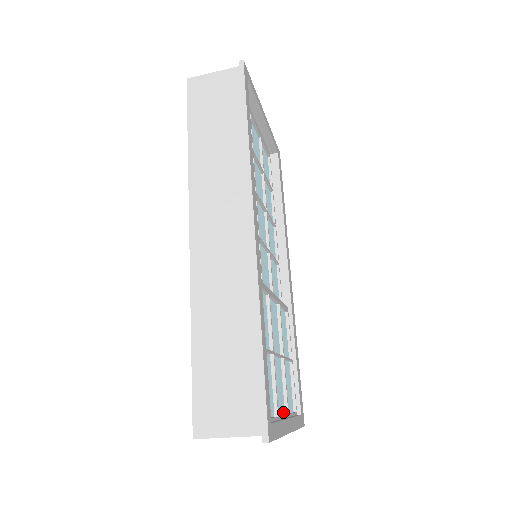
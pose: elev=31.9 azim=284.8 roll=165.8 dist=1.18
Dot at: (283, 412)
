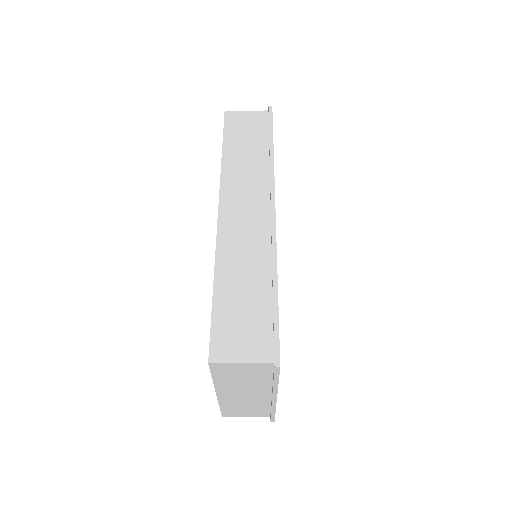
Dot at: occluded
